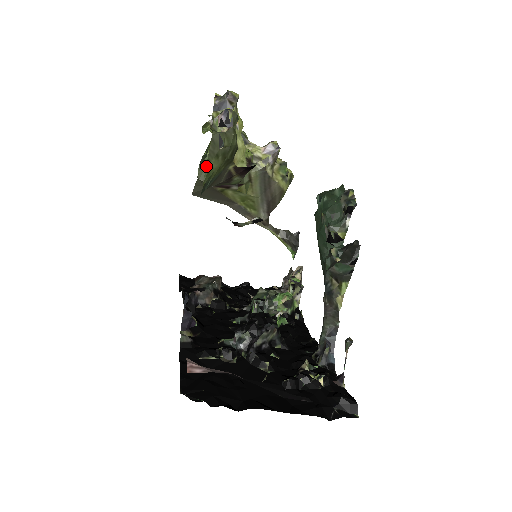
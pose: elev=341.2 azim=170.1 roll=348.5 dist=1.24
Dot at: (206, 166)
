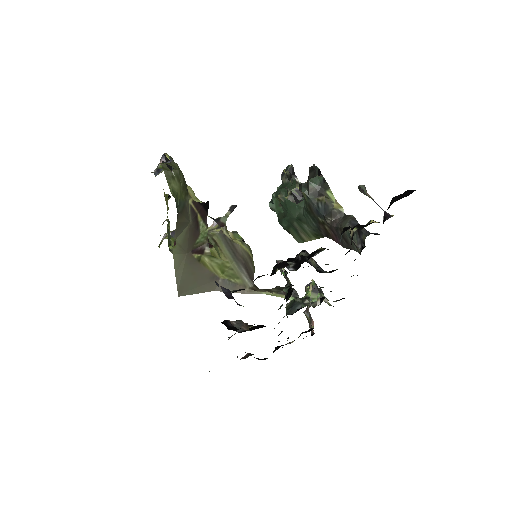
Dot at: (169, 188)
